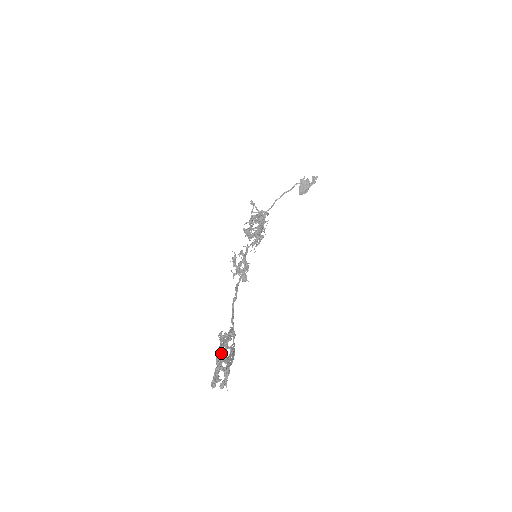
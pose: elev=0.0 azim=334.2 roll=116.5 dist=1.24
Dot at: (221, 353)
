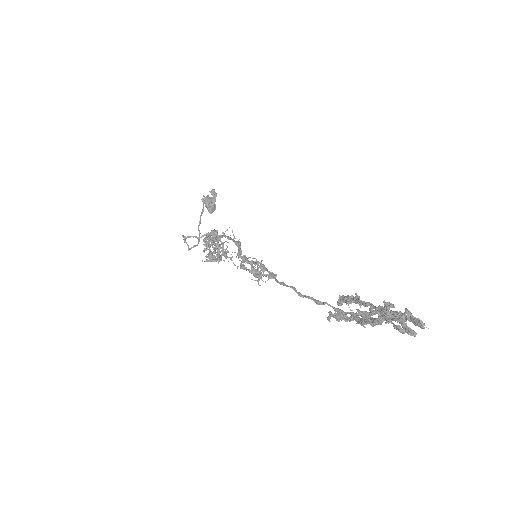
Dot at: (377, 307)
